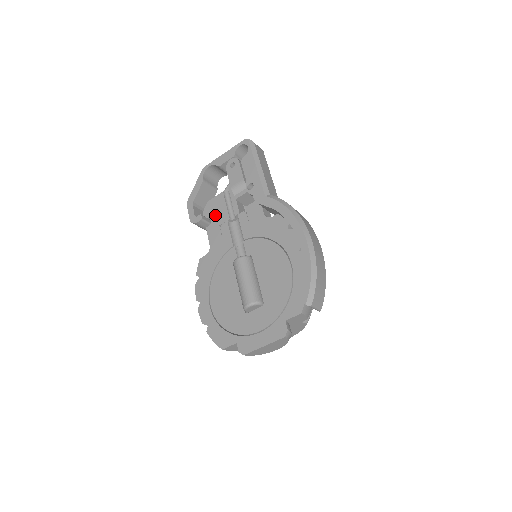
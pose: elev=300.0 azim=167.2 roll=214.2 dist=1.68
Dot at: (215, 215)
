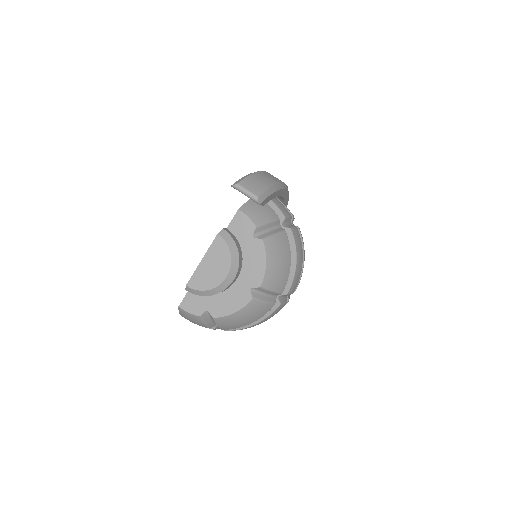
Dot at: occluded
